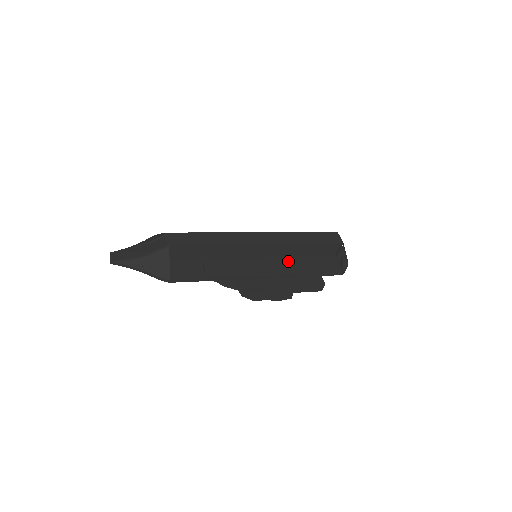
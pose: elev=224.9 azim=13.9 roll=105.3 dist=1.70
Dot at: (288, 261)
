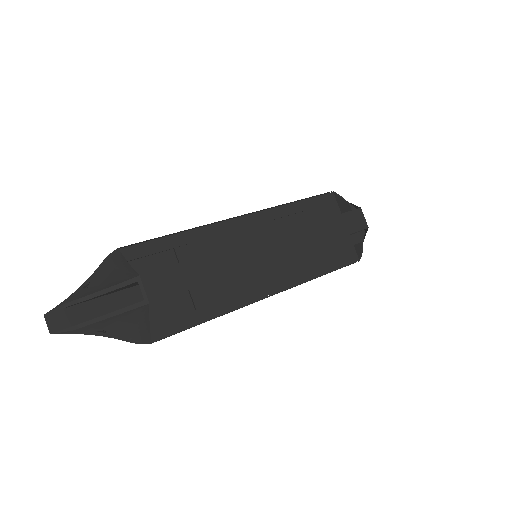
Dot at: (297, 258)
